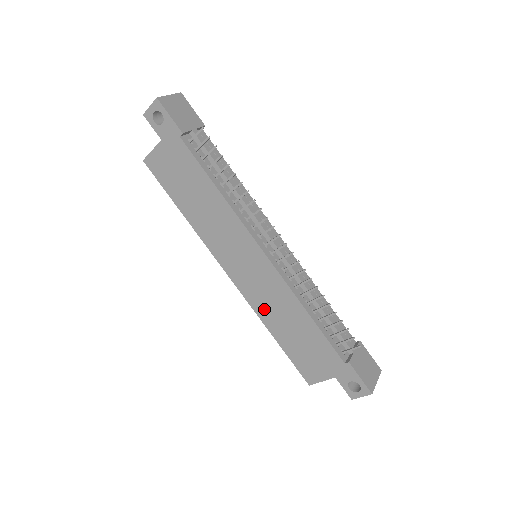
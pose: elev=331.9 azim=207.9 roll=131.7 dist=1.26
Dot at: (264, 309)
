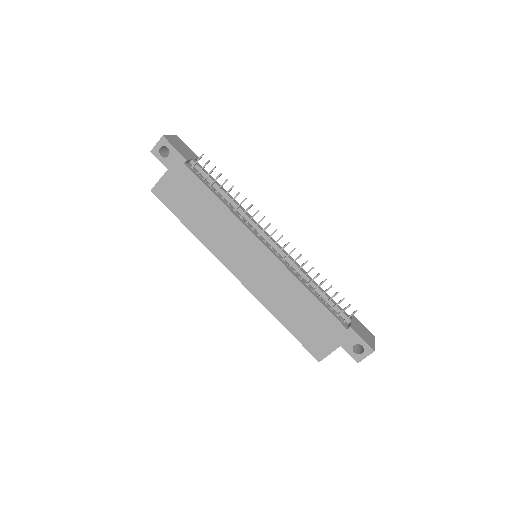
Dot at: (270, 299)
